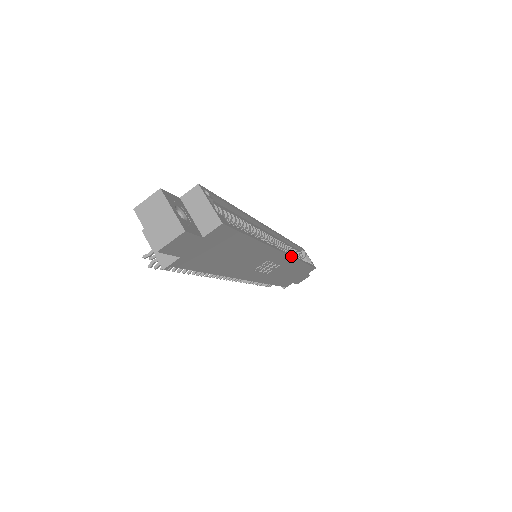
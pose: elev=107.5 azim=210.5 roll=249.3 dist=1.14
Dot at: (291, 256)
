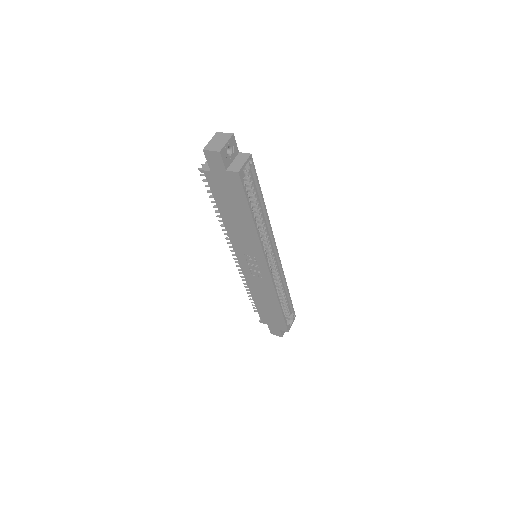
Dot at: (272, 278)
